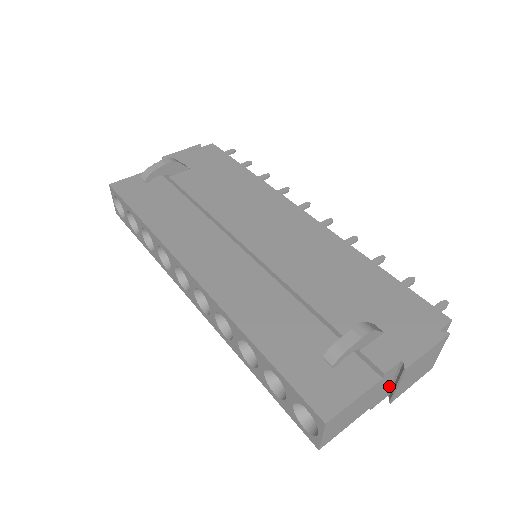
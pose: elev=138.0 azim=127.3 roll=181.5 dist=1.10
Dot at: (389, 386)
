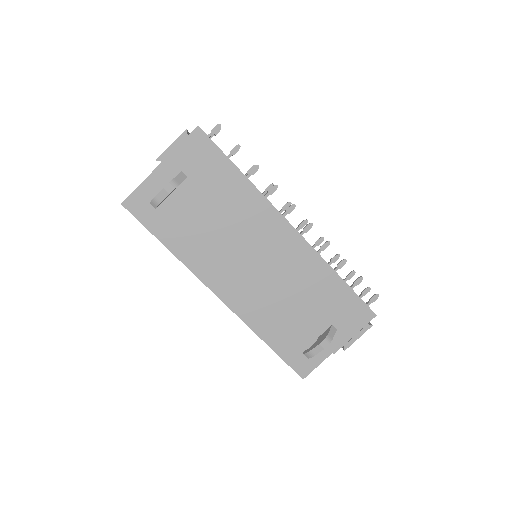
Dot at: occluded
